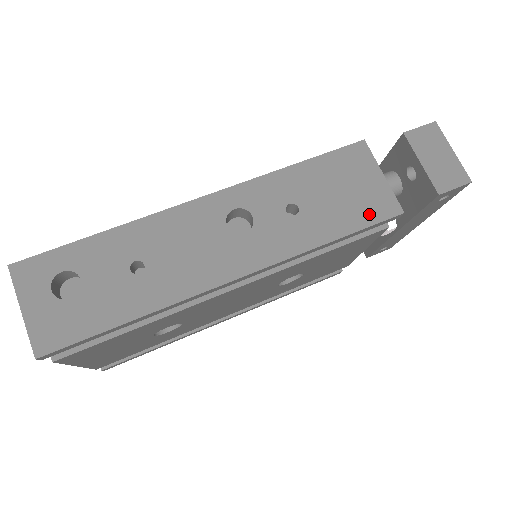
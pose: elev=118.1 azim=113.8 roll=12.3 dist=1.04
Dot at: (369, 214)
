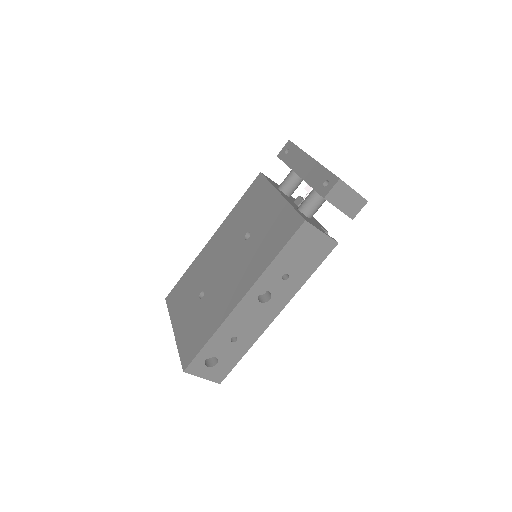
Dot at: (322, 255)
